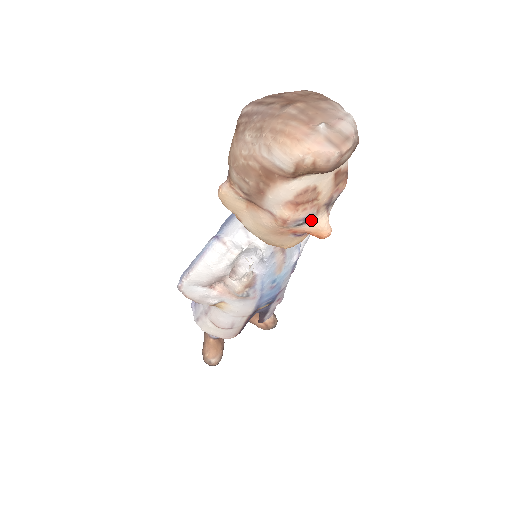
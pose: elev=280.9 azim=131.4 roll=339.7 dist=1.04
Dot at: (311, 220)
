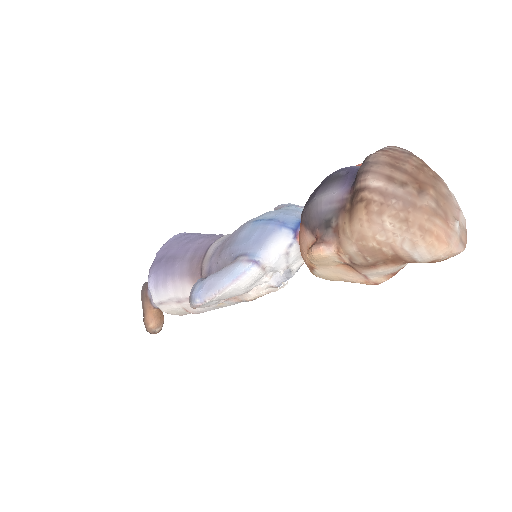
Dot at: occluded
